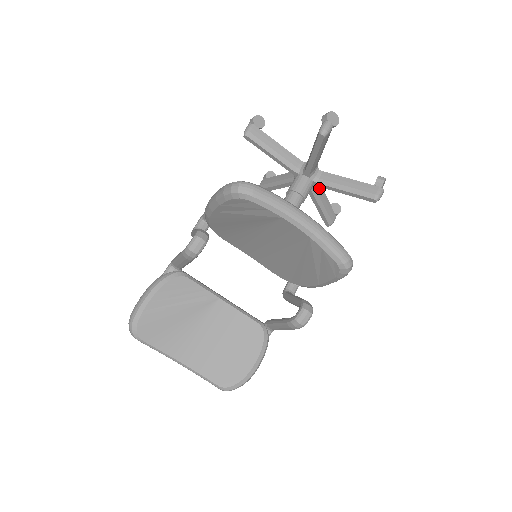
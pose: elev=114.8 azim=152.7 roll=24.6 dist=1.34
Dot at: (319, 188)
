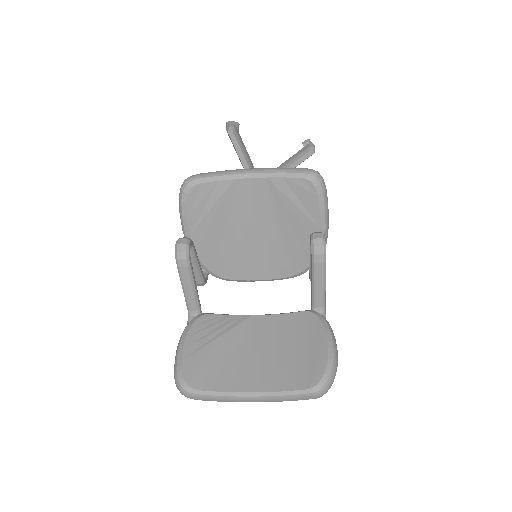
Dot at: occluded
